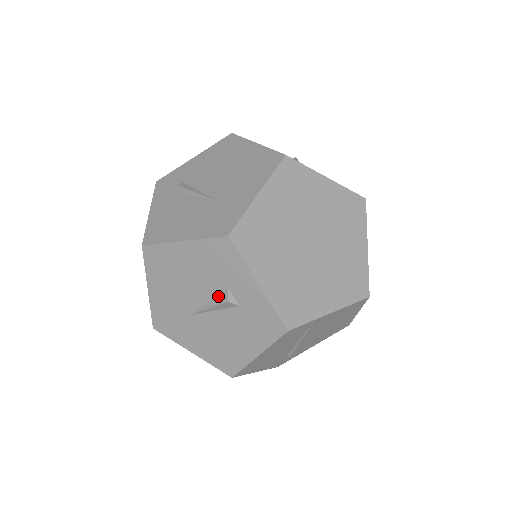
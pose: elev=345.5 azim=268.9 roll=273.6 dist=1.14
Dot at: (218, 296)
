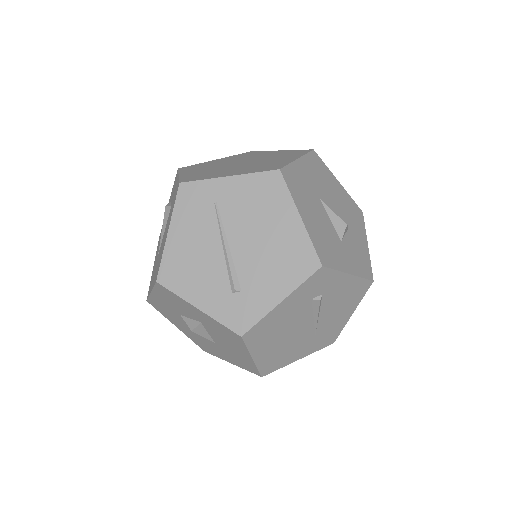
Dot at: occluded
